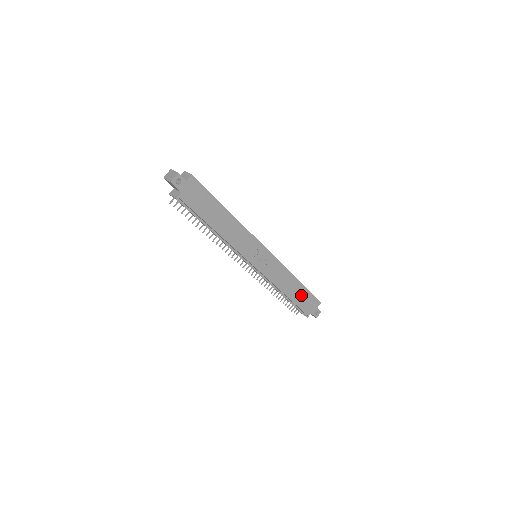
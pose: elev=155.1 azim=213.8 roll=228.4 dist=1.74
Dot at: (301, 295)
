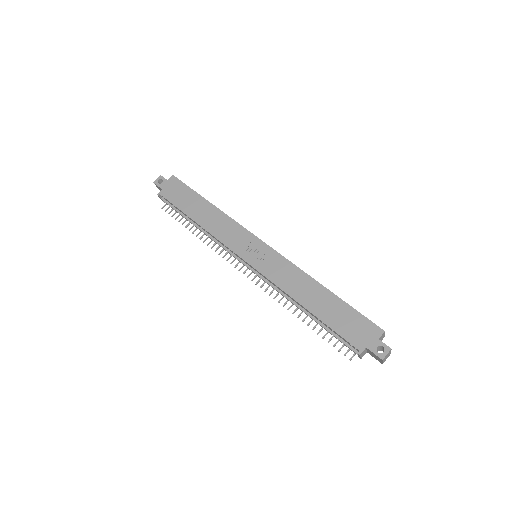
Dot at: (335, 311)
